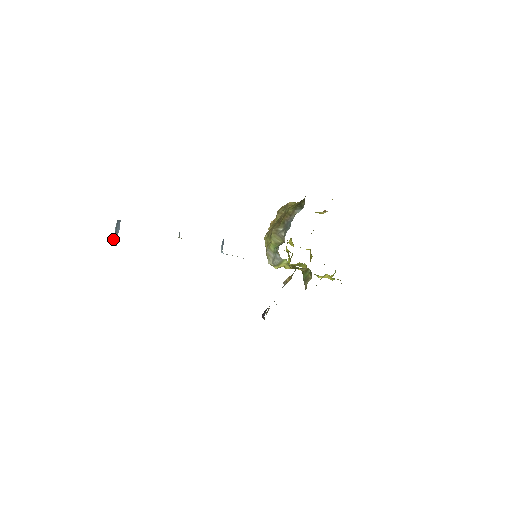
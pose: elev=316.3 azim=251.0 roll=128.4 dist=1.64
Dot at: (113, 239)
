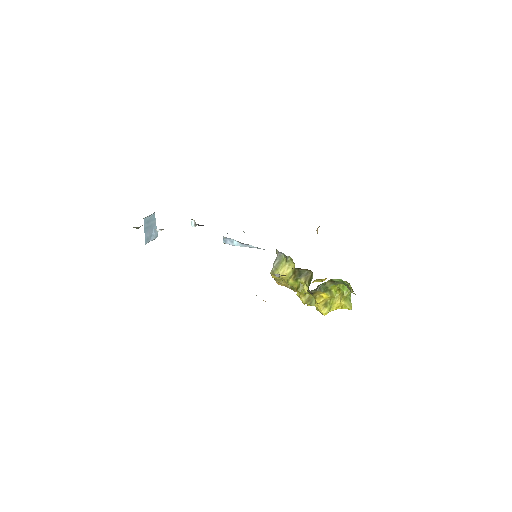
Dot at: (145, 219)
